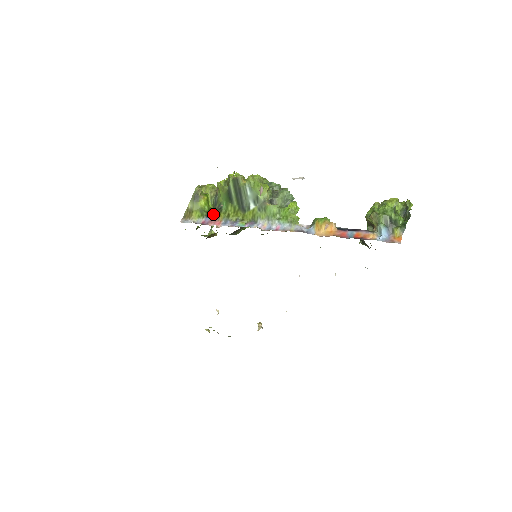
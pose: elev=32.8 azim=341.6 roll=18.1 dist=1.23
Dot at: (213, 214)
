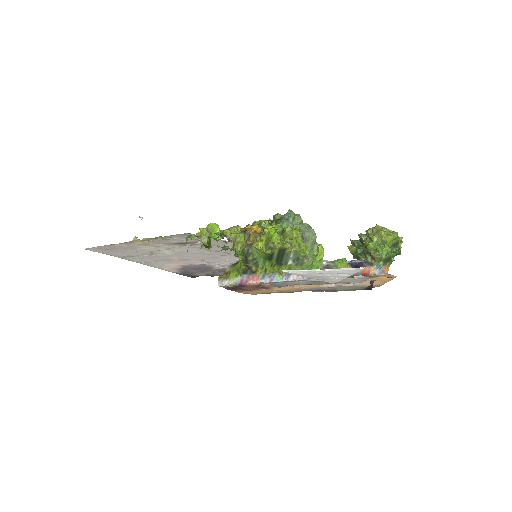
Dot at: (248, 268)
